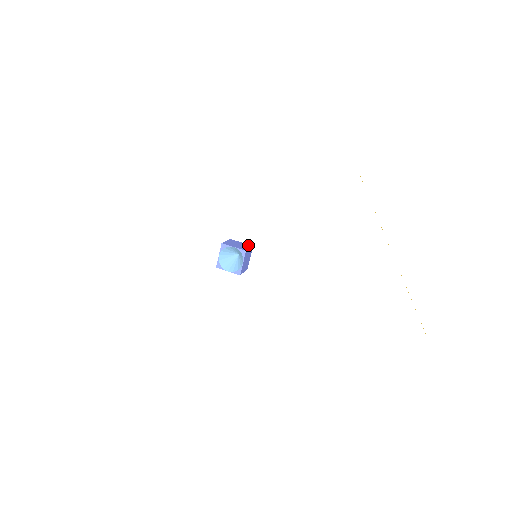
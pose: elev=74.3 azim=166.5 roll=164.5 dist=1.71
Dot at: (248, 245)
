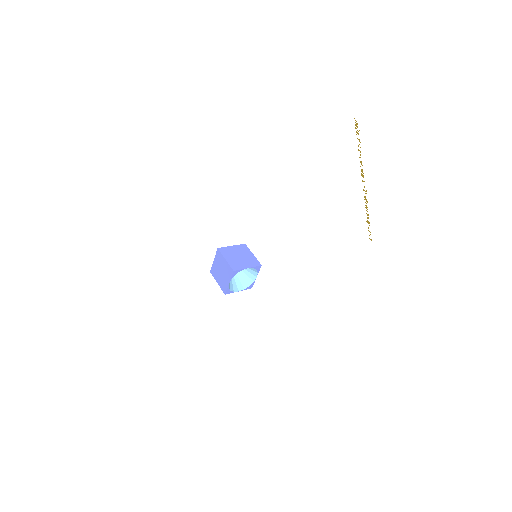
Dot at: (243, 247)
